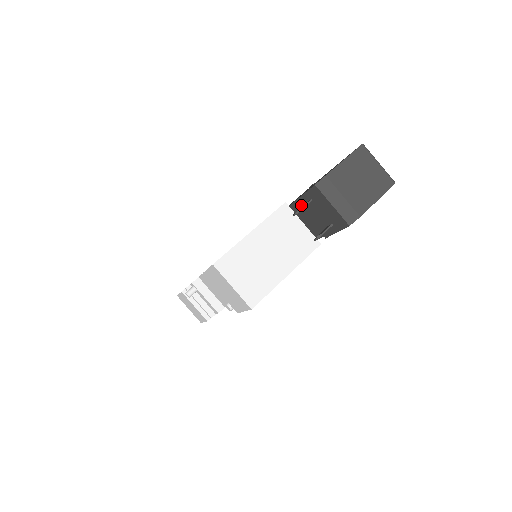
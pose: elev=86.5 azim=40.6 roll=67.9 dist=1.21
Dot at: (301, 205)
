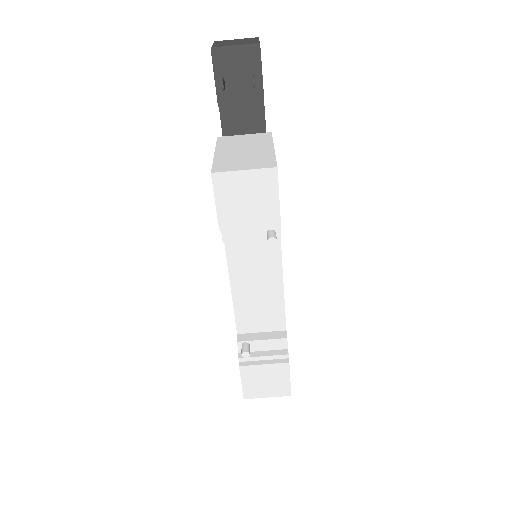
Dot at: (224, 100)
